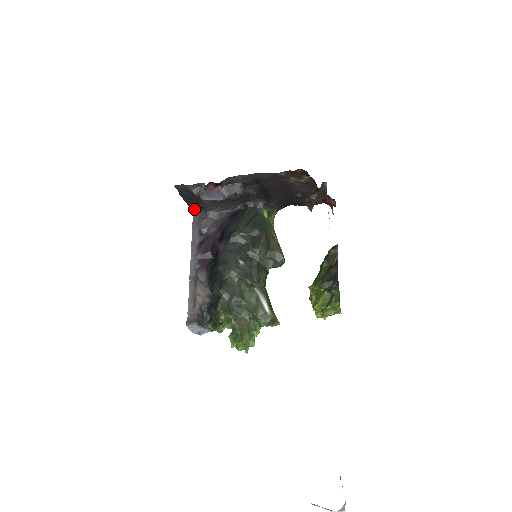
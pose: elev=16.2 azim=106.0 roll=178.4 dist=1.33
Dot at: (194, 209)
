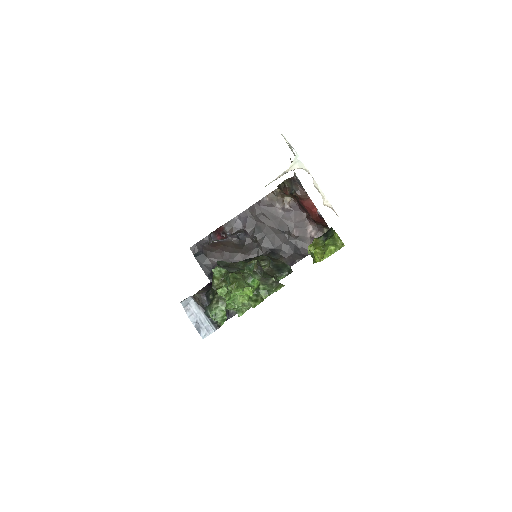
Dot at: (211, 281)
